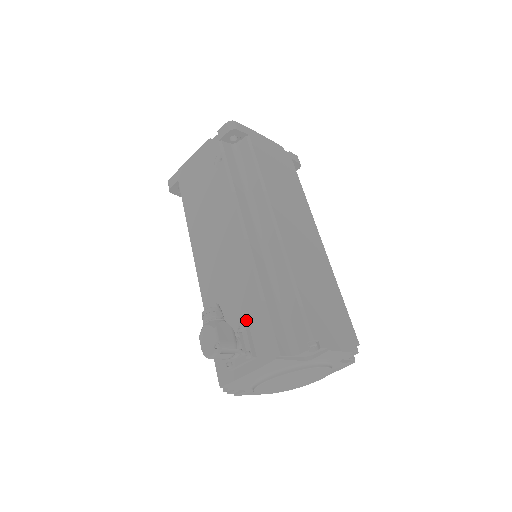
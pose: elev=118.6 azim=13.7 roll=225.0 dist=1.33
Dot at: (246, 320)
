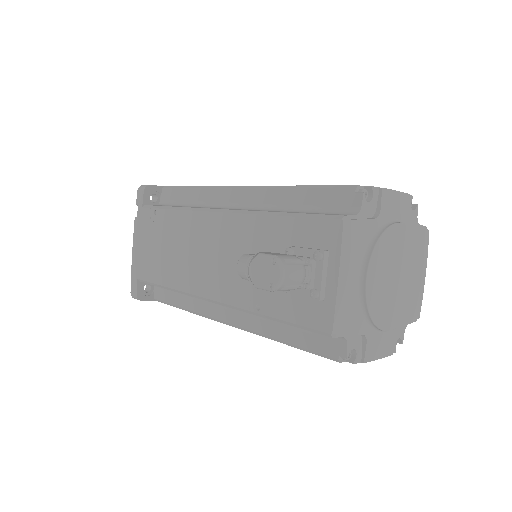
Dot at: occluded
